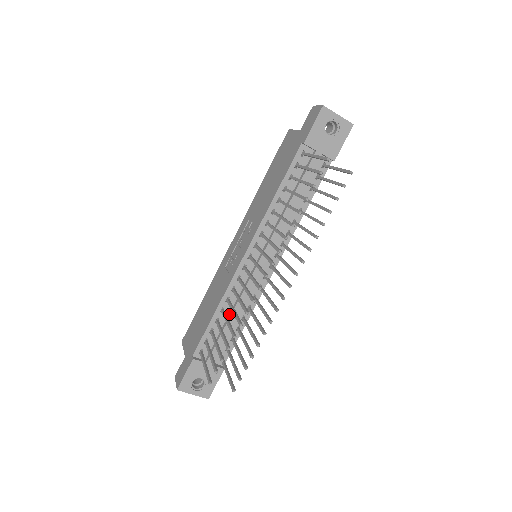
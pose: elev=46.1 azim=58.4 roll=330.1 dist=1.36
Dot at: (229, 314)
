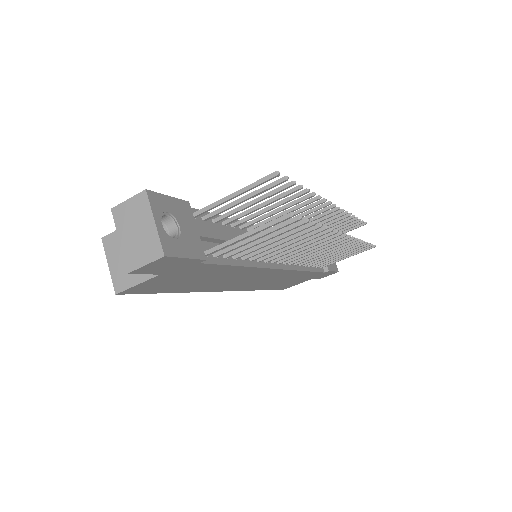
Dot at: occluded
